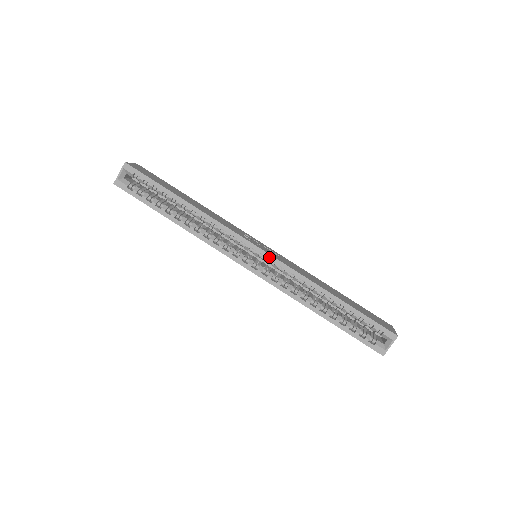
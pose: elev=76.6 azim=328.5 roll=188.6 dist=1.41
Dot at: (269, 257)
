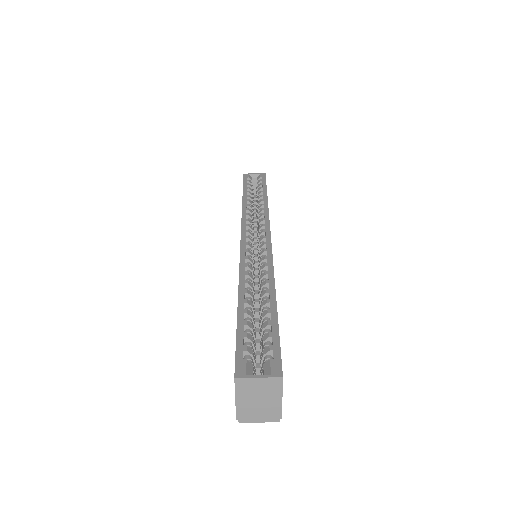
Dot at: (268, 243)
